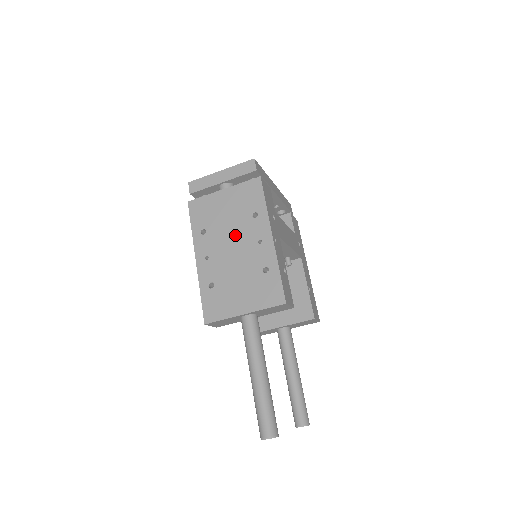
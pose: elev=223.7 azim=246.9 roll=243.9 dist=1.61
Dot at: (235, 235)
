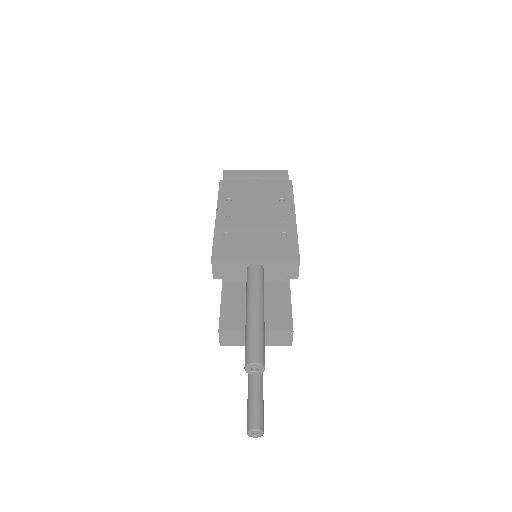
Dot at: (260, 208)
